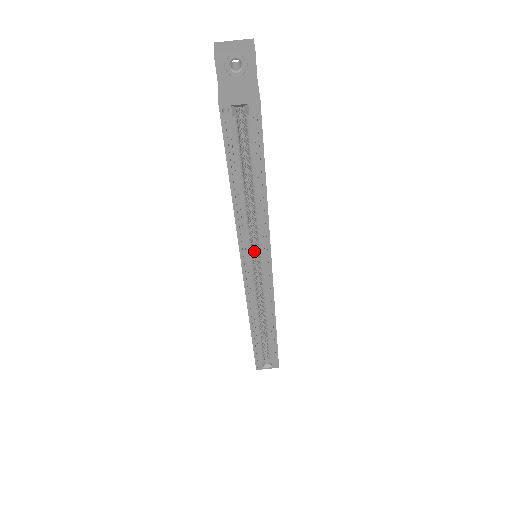
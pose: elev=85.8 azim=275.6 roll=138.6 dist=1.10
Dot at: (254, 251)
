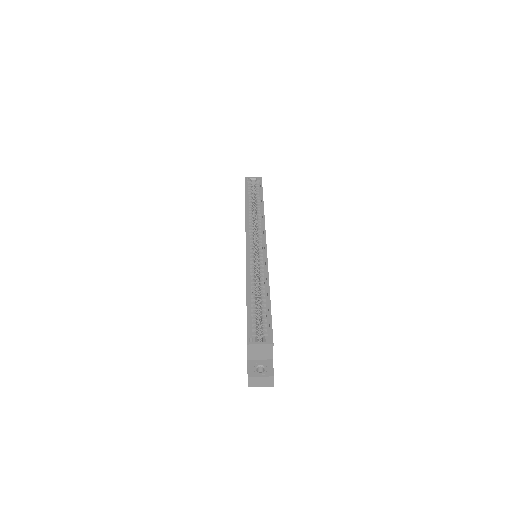
Dot at: occluded
